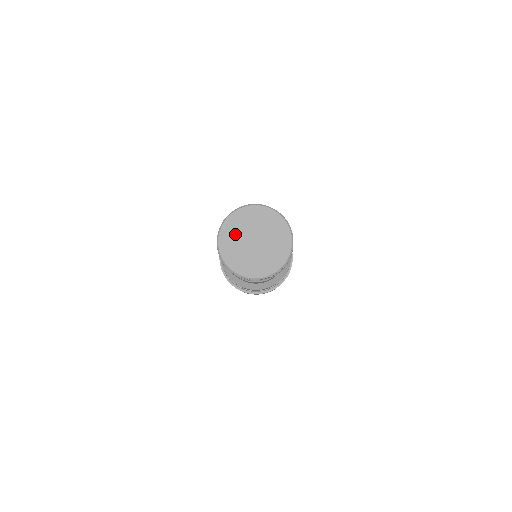
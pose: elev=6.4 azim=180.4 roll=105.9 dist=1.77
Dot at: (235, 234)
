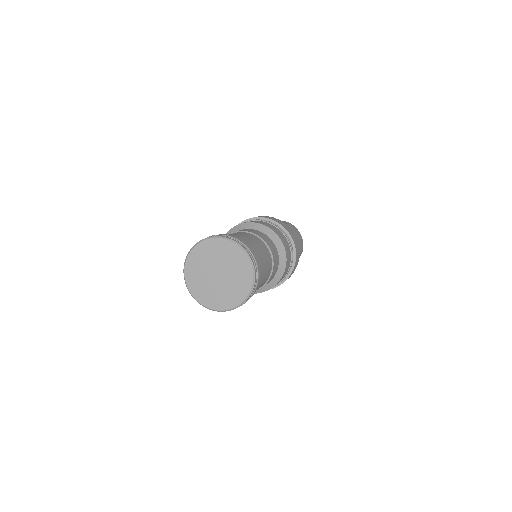
Dot at: (202, 260)
